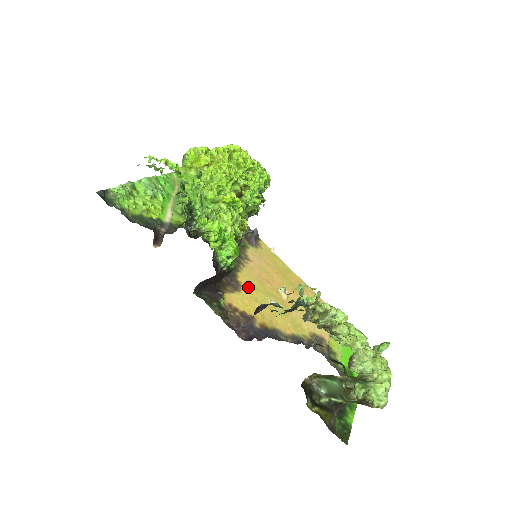
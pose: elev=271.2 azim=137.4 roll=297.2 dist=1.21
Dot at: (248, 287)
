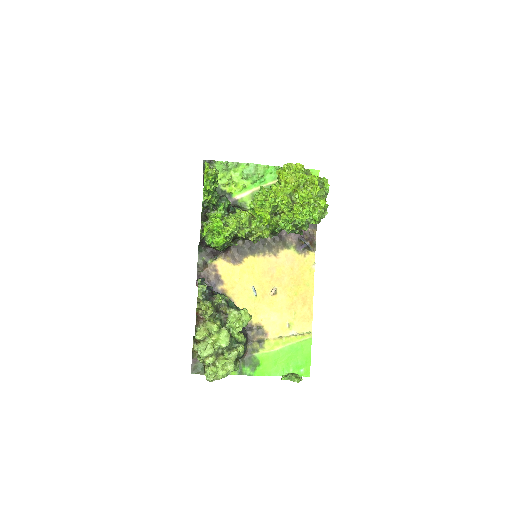
Dot at: (246, 267)
